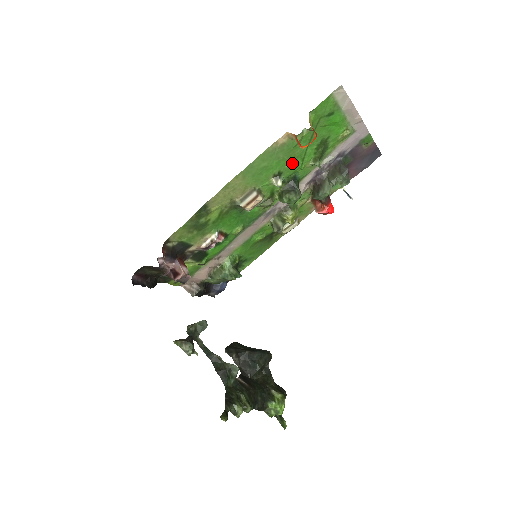
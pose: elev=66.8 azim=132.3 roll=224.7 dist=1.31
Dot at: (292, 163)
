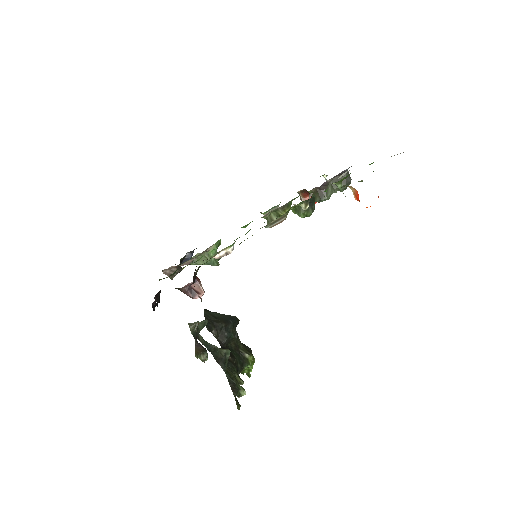
Dot at: occluded
